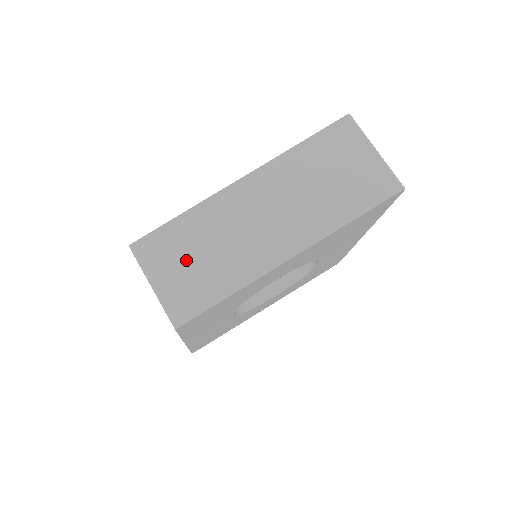
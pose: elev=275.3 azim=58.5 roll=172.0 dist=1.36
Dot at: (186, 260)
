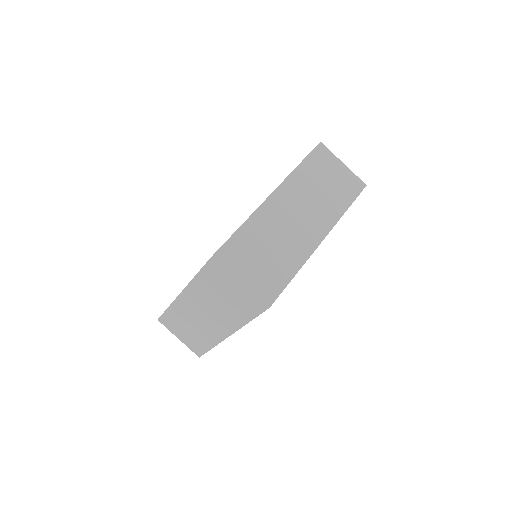
Dot at: (258, 257)
